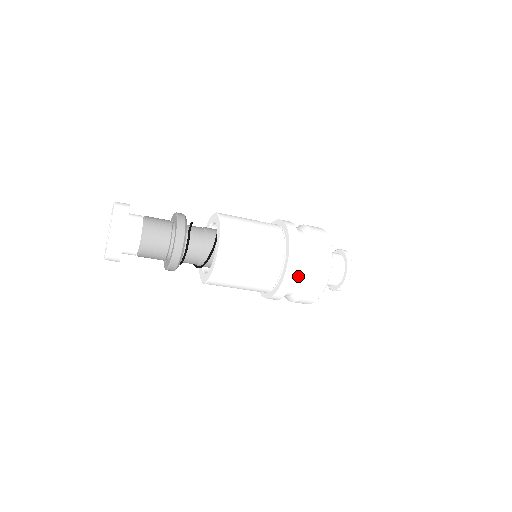
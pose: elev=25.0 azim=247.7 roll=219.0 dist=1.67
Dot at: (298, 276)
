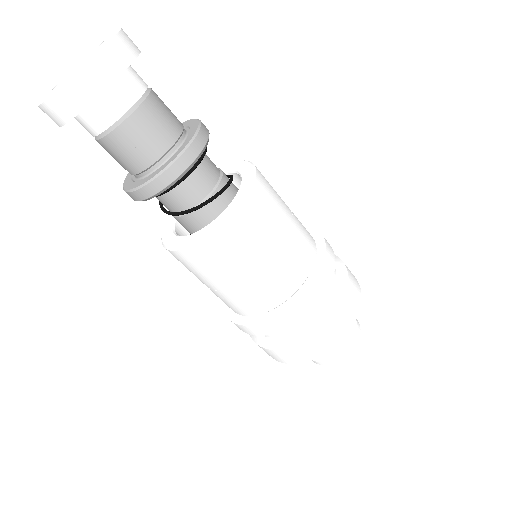
Dot at: occluded
